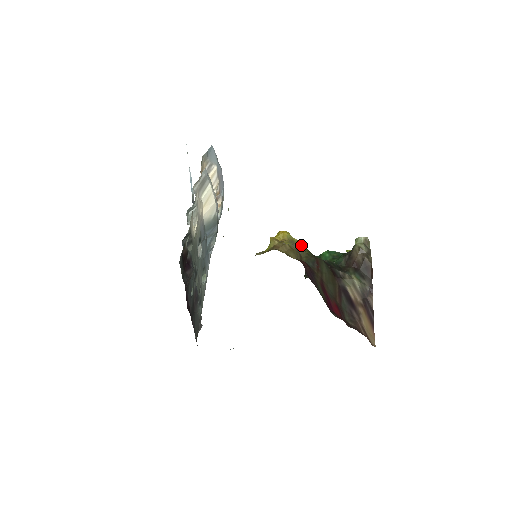
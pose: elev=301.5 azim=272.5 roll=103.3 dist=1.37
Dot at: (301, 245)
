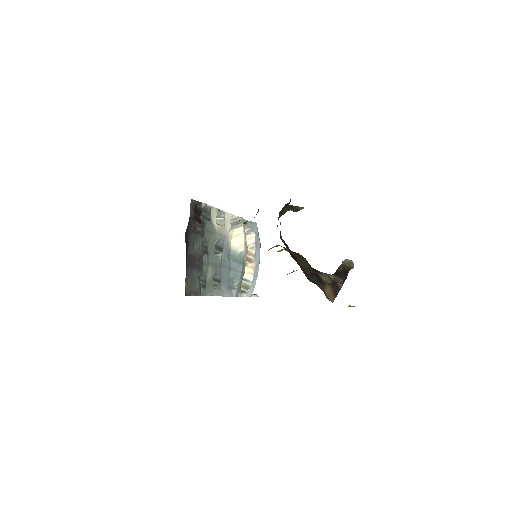
Dot at: occluded
